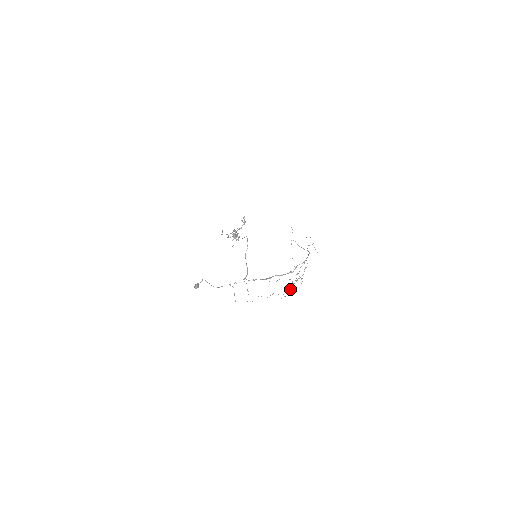
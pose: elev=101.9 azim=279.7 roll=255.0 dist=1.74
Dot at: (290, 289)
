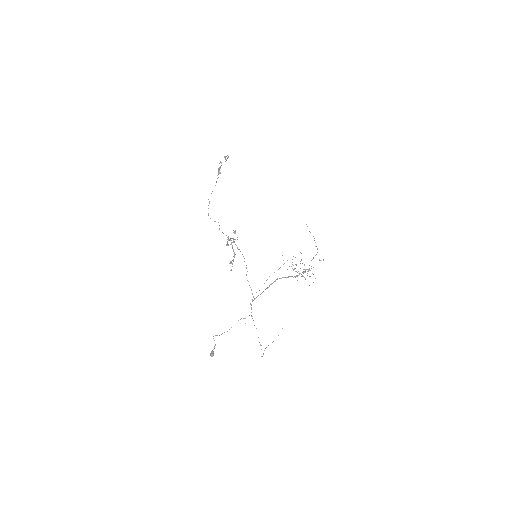
Dot at: occluded
